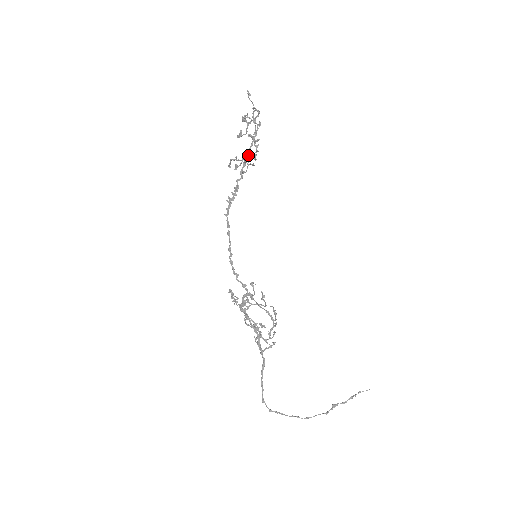
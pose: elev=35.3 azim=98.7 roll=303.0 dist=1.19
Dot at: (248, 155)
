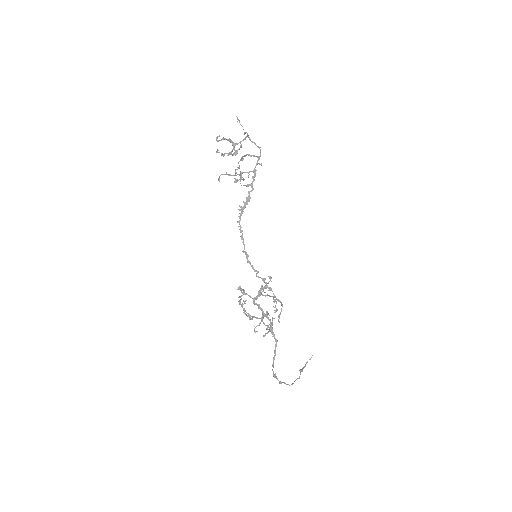
Dot at: occluded
